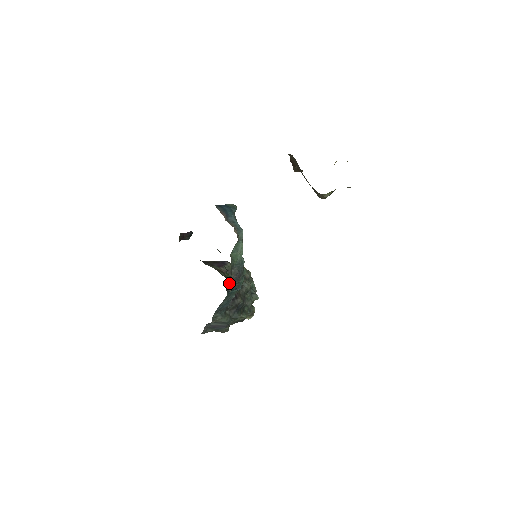
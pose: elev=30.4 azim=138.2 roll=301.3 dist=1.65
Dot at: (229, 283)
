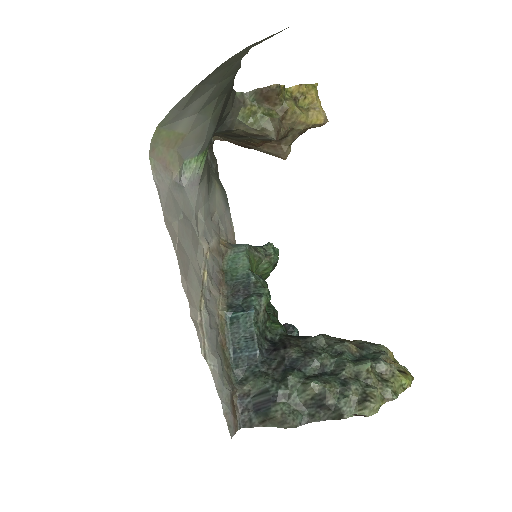
Dot at: (281, 335)
